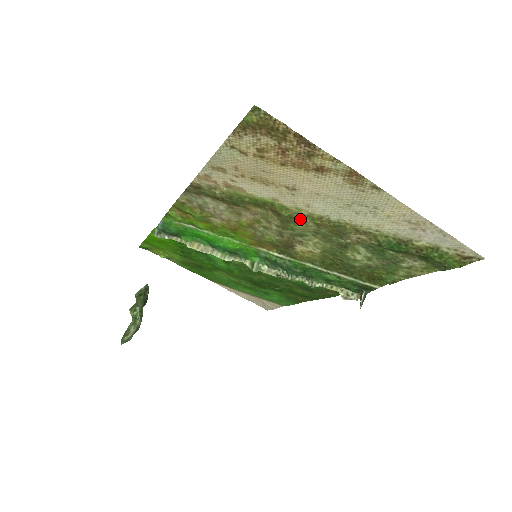
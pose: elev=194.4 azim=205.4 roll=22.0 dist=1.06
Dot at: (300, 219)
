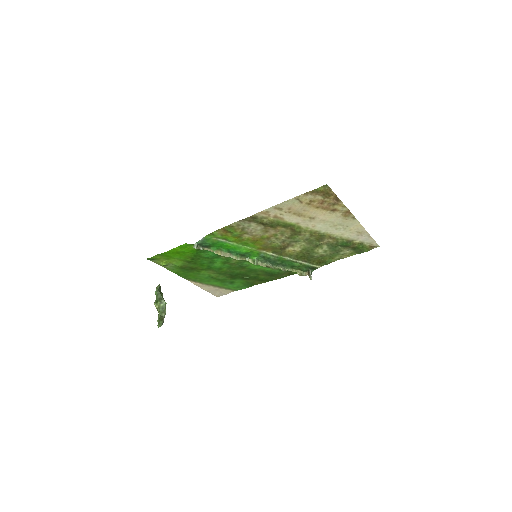
Dot at: (304, 233)
